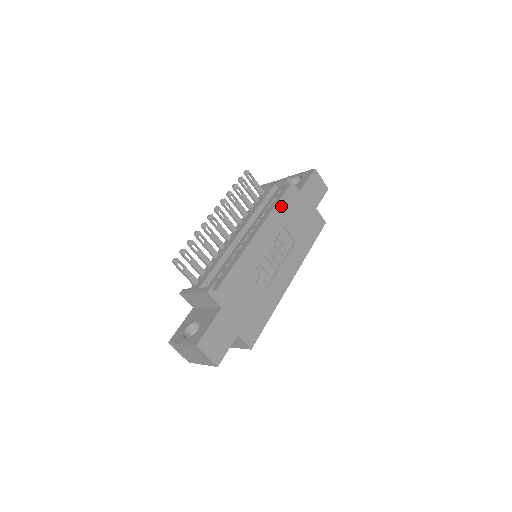
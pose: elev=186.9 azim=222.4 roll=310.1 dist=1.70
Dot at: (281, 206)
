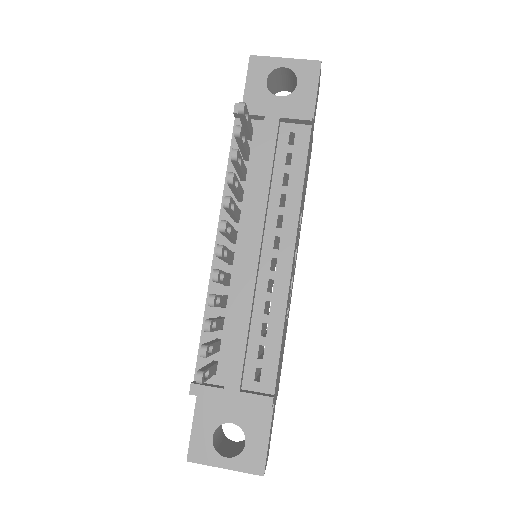
Dot at: occluded
